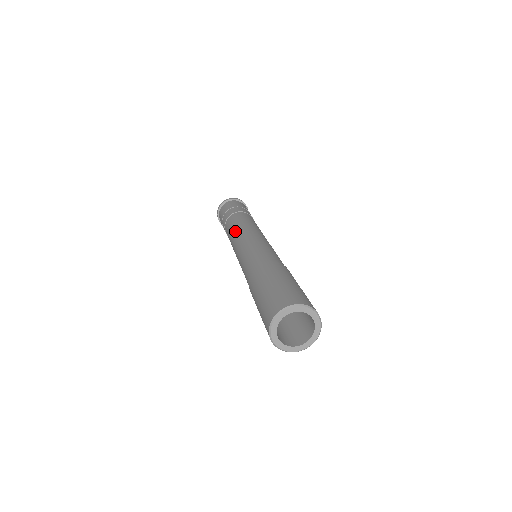
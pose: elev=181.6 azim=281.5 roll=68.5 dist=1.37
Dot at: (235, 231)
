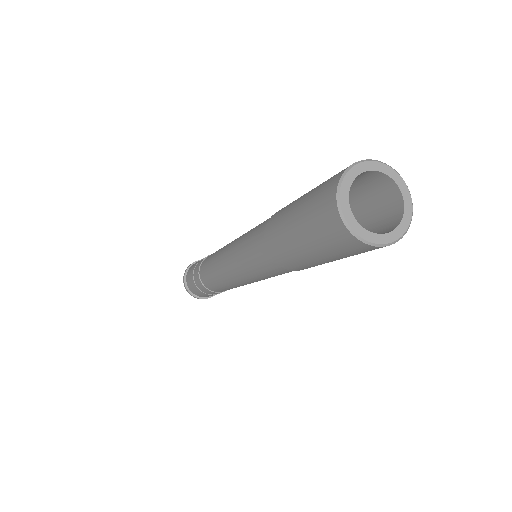
Dot at: (220, 249)
